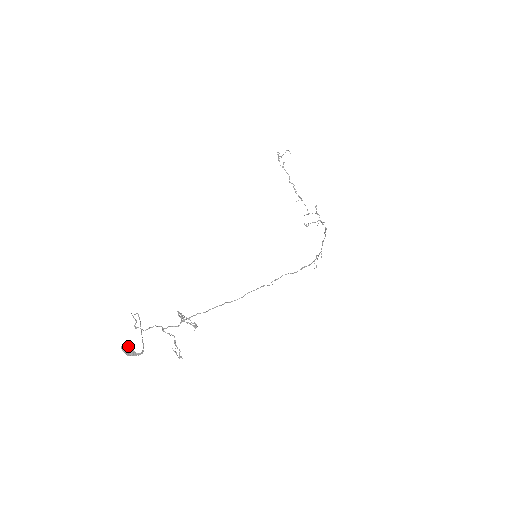
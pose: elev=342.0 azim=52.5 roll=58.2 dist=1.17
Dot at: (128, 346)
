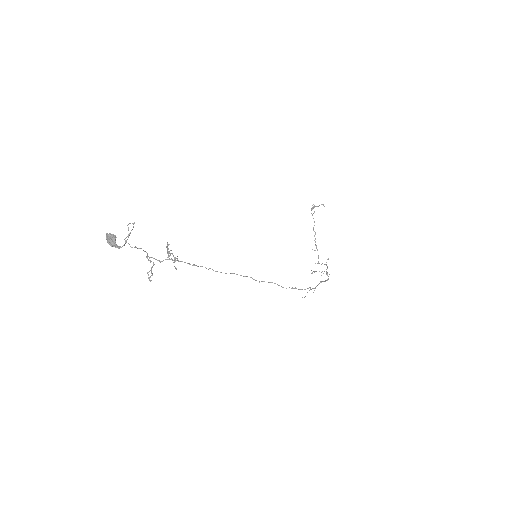
Dot at: (113, 235)
